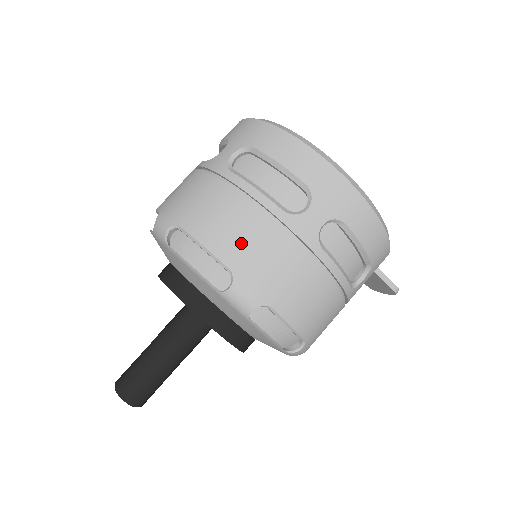
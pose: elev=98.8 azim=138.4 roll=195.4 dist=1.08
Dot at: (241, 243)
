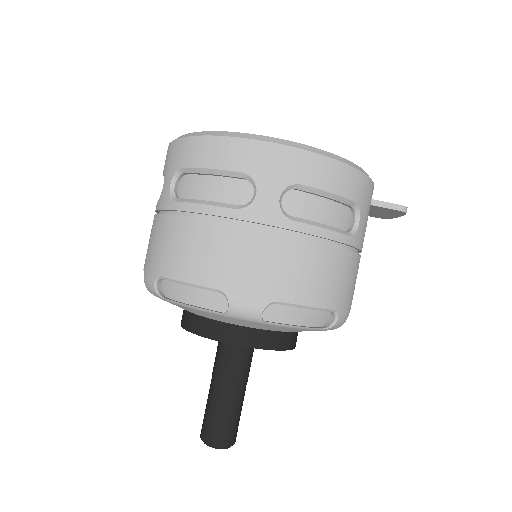
Dot at: (215, 261)
